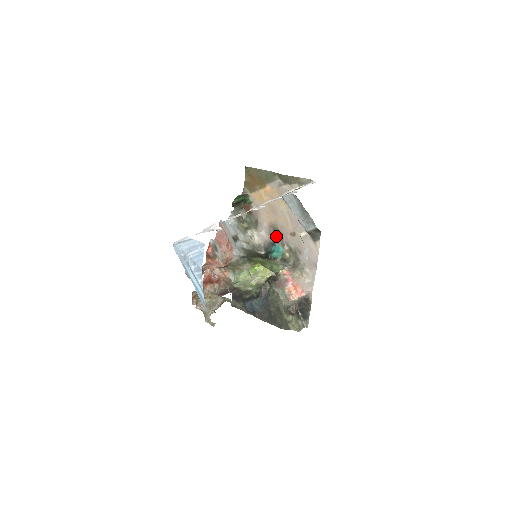
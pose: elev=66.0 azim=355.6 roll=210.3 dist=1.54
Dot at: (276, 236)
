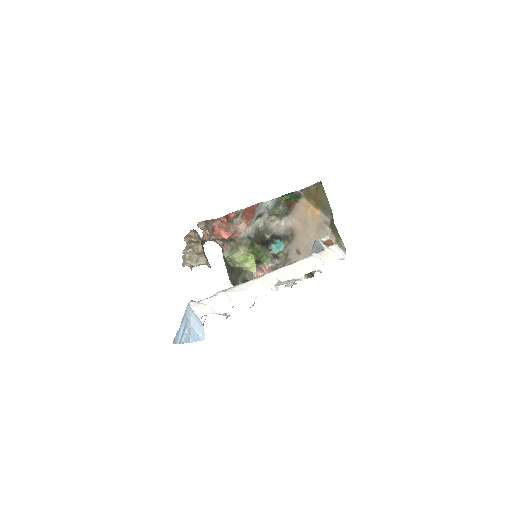
Dot at: (288, 238)
